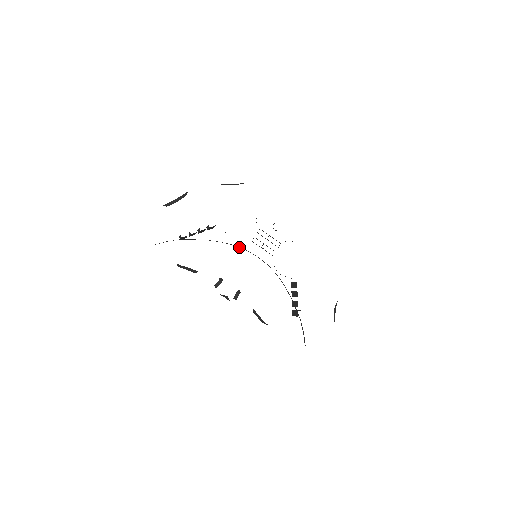
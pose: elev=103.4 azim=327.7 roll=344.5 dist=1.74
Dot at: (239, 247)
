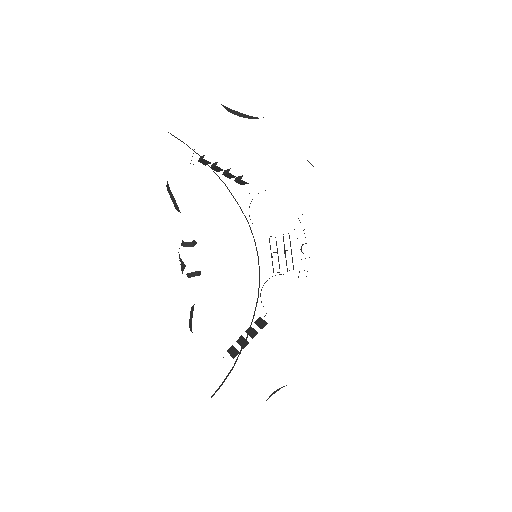
Dot at: occluded
